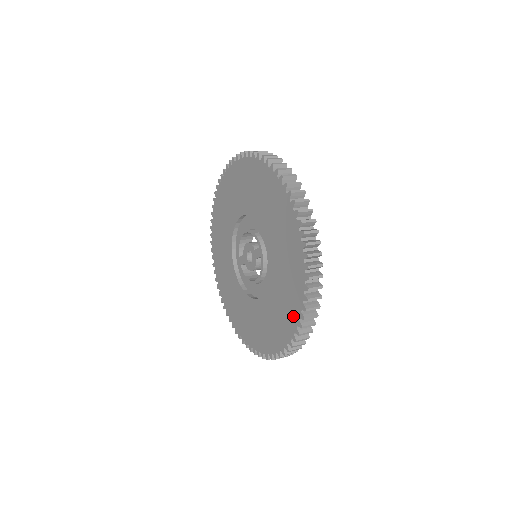
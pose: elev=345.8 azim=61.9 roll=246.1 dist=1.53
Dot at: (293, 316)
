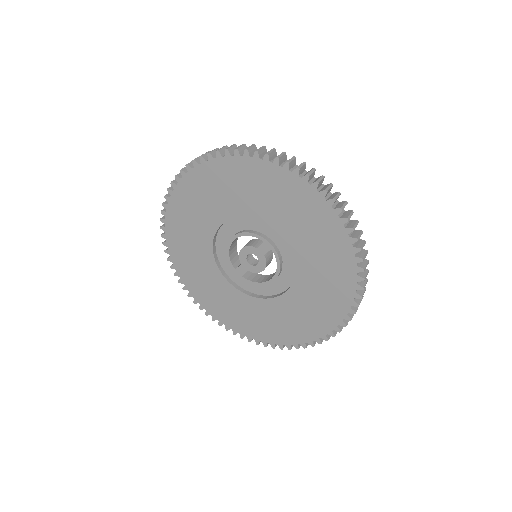
Dot at: (347, 277)
